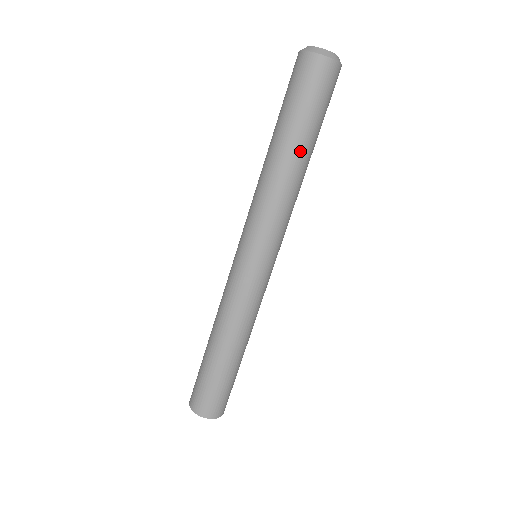
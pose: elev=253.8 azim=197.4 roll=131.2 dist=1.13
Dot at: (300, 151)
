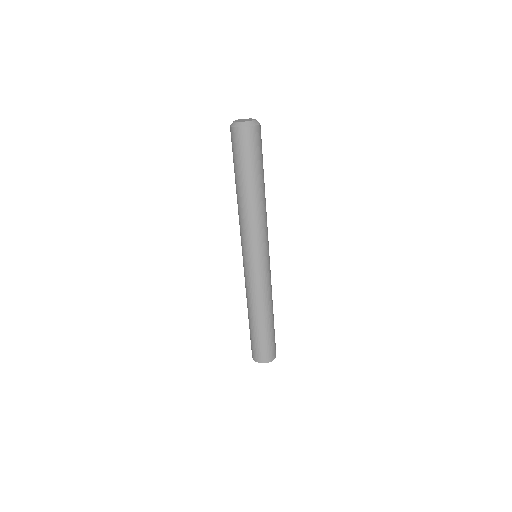
Dot at: (244, 188)
